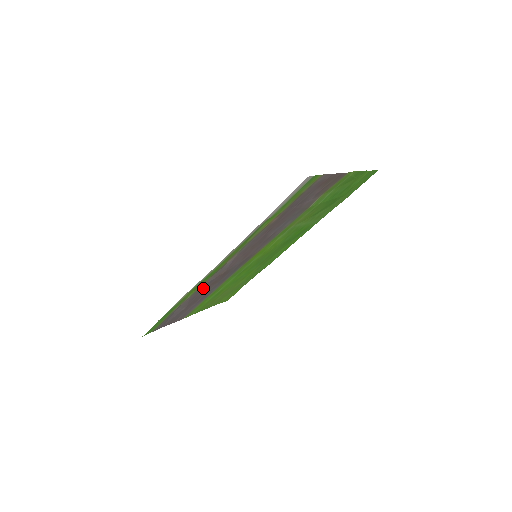
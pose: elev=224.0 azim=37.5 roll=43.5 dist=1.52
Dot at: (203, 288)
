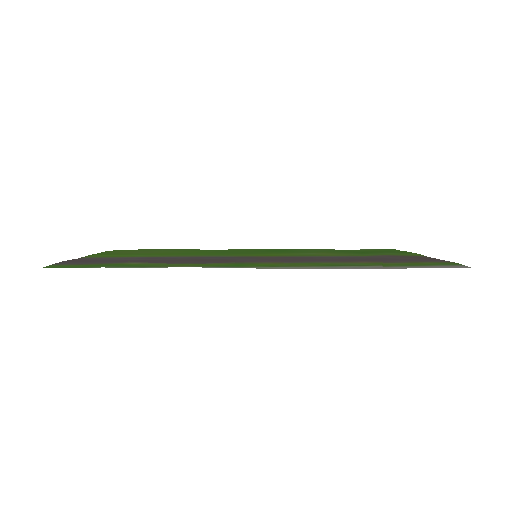
Dot at: (190, 261)
